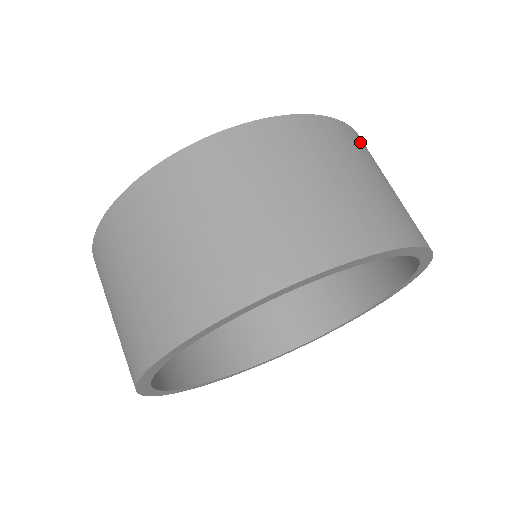
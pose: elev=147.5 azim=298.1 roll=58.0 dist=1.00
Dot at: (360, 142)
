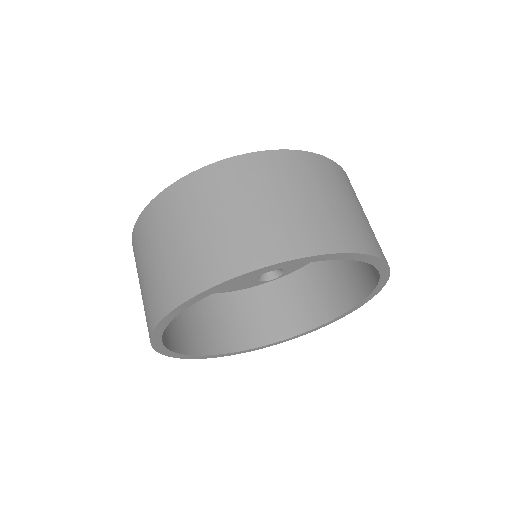
Dot at: (341, 175)
